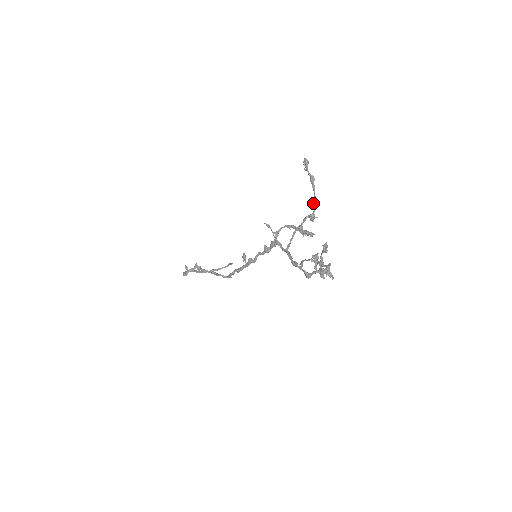
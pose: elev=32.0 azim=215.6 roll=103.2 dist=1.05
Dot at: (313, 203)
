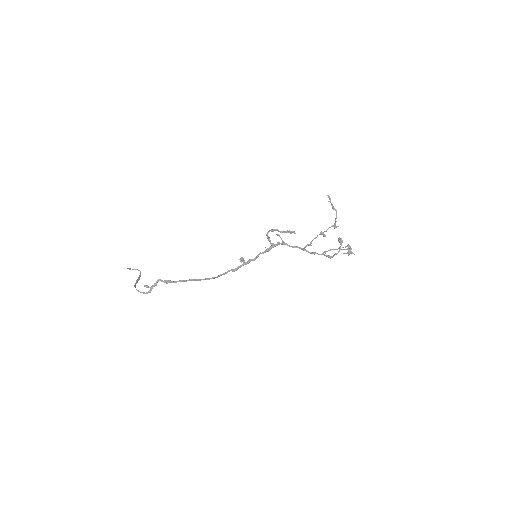
Dot at: occluded
